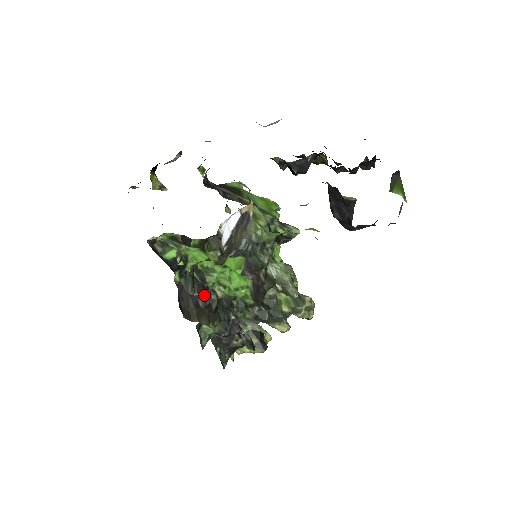
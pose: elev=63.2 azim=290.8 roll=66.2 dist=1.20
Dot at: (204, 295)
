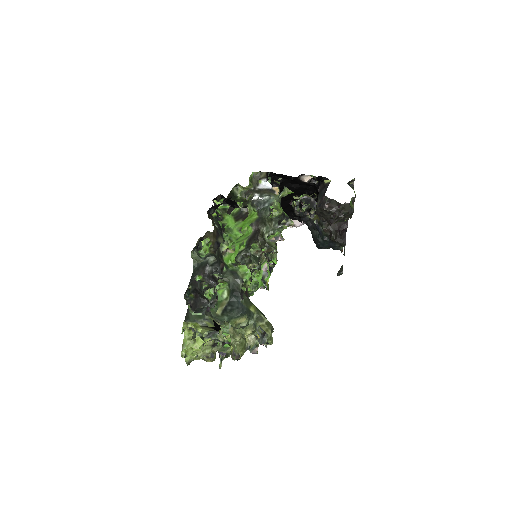
Dot at: (219, 231)
